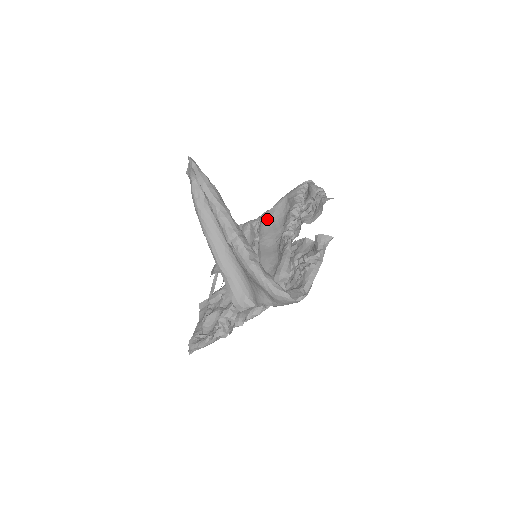
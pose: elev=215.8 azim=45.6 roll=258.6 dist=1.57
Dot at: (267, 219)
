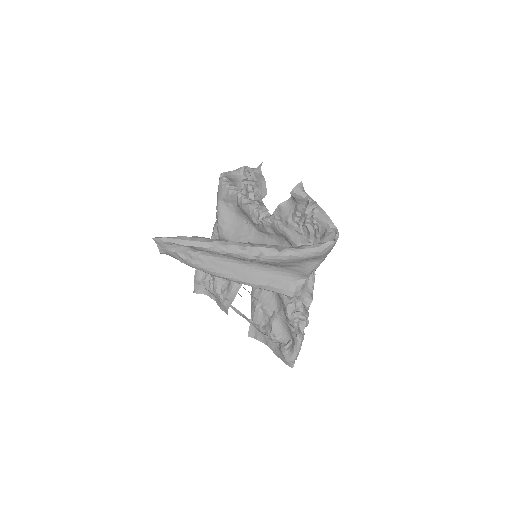
Dot at: (225, 229)
